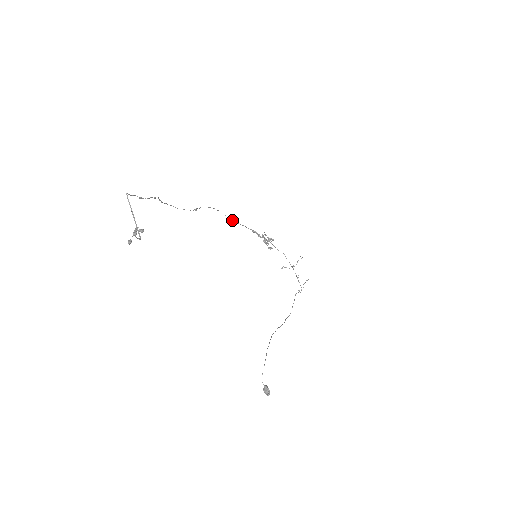
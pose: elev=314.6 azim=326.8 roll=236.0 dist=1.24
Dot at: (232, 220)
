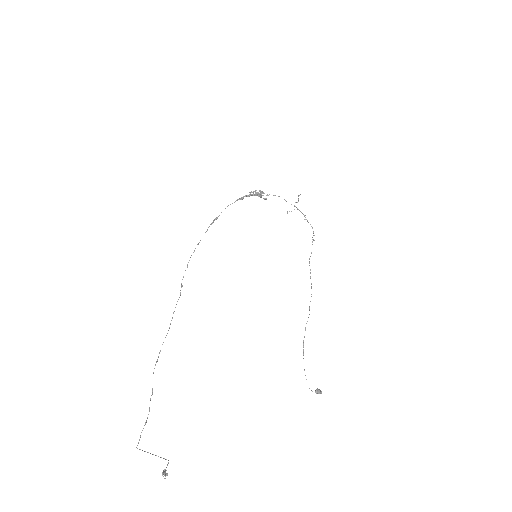
Dot at: occluded
